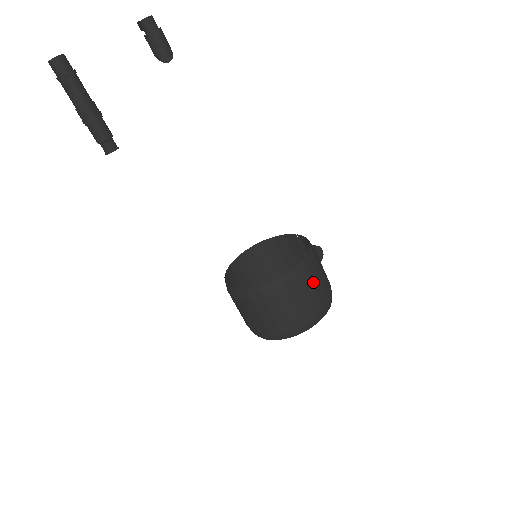
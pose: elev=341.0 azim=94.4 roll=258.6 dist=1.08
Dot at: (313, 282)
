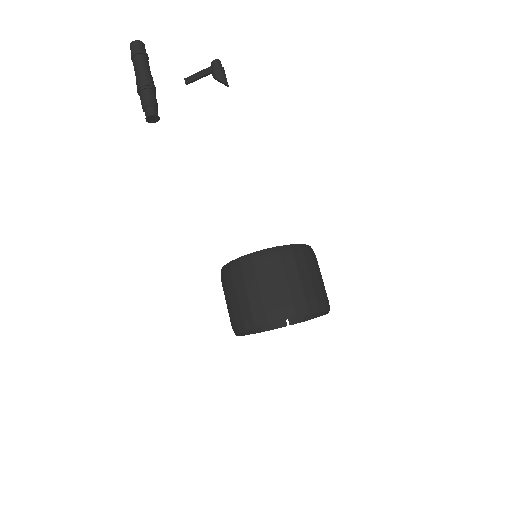
Dot at: occluded
